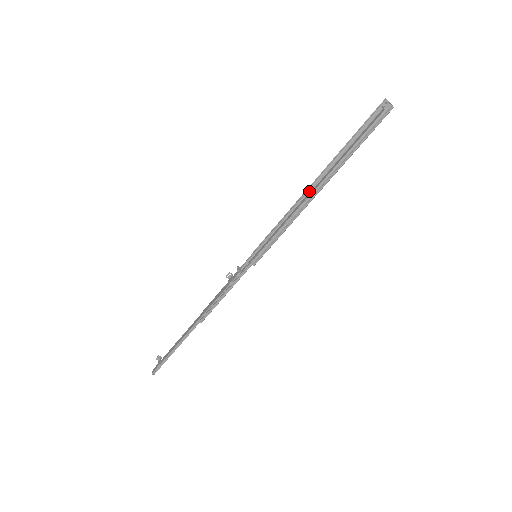
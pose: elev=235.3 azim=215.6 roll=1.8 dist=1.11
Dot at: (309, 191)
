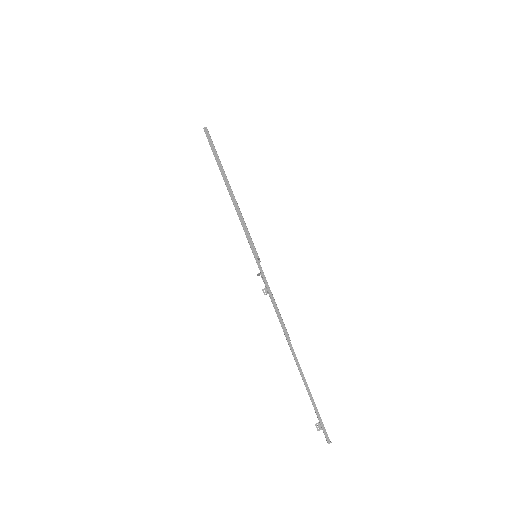
Dot at: occluded
